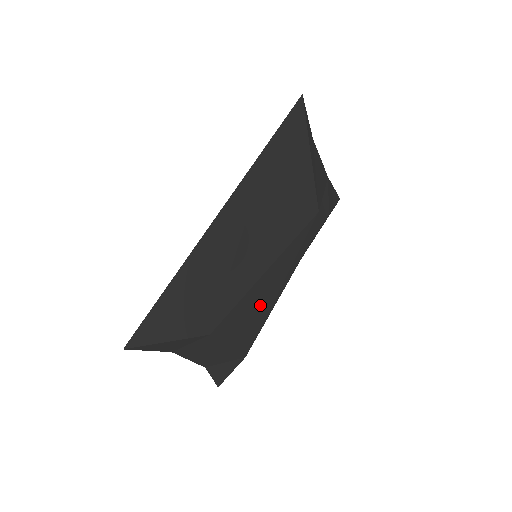
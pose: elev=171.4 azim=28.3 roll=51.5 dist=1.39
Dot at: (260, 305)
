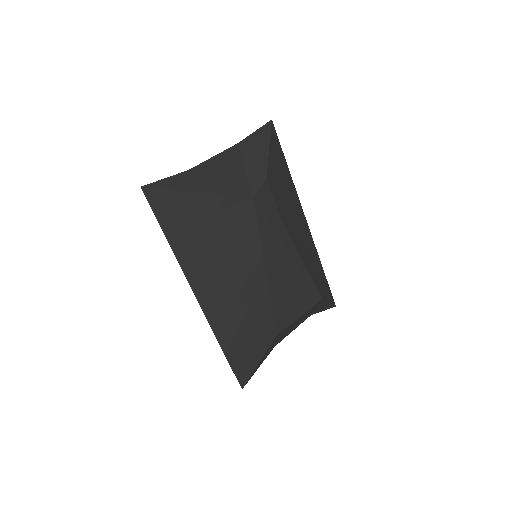
Dot at: (291, 280)
